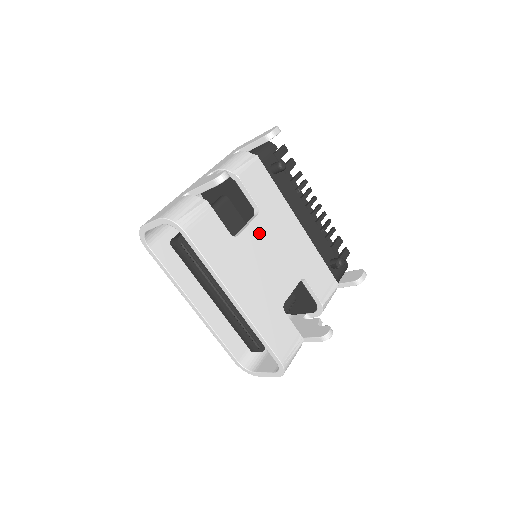
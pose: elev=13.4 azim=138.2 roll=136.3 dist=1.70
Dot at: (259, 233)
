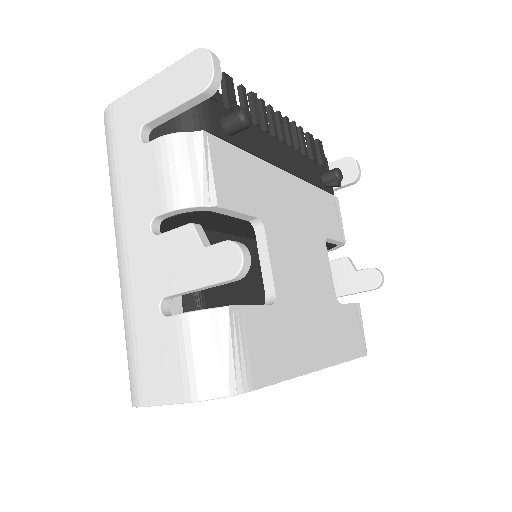
Dot at: (280, 253)
